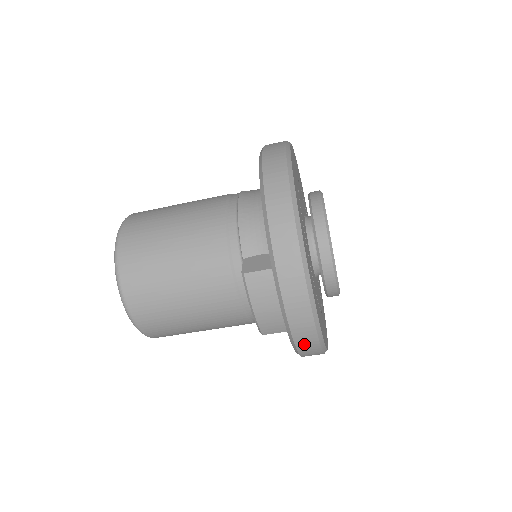
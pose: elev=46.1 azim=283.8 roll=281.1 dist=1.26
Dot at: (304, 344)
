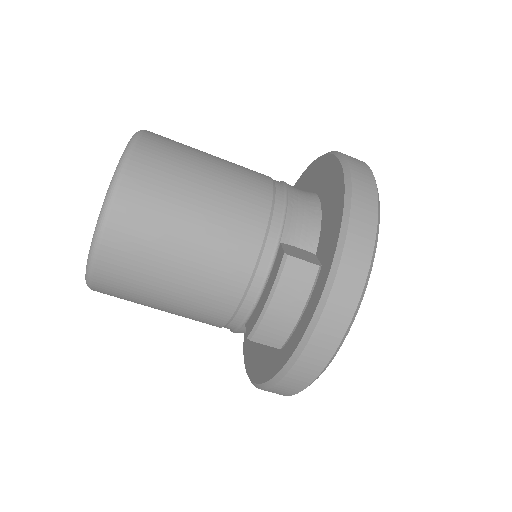
Dot at: (302, 369)
